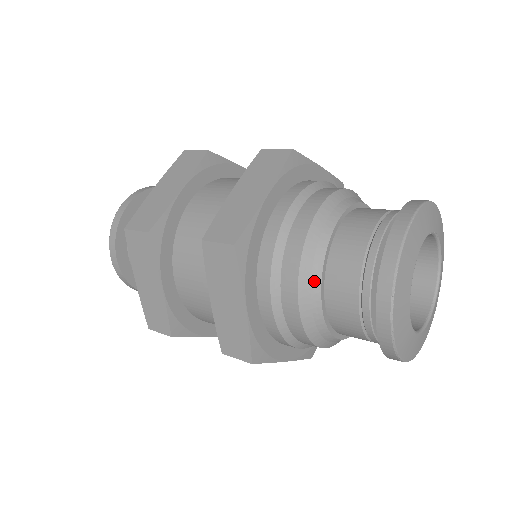
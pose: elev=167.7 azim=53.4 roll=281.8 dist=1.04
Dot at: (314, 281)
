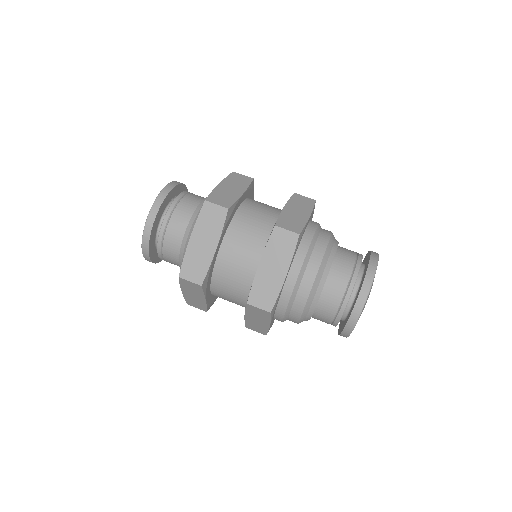
Dot at: (309, 313)
